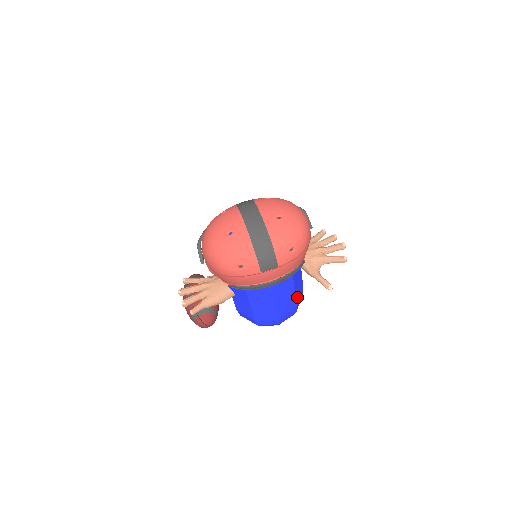
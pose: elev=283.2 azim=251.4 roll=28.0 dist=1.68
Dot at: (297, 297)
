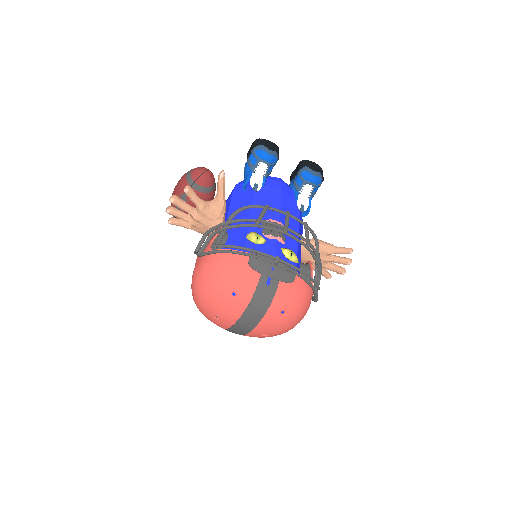
Dot at: occluded
